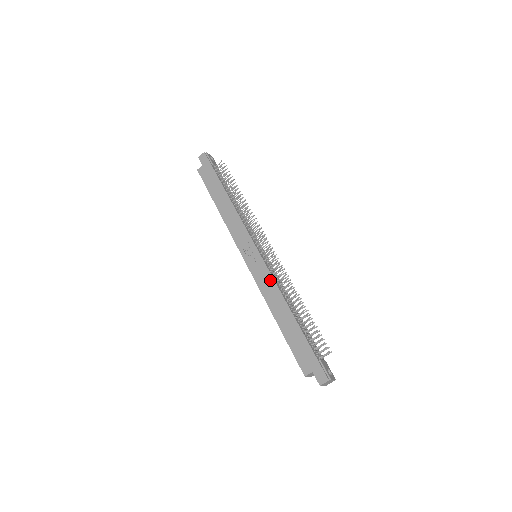
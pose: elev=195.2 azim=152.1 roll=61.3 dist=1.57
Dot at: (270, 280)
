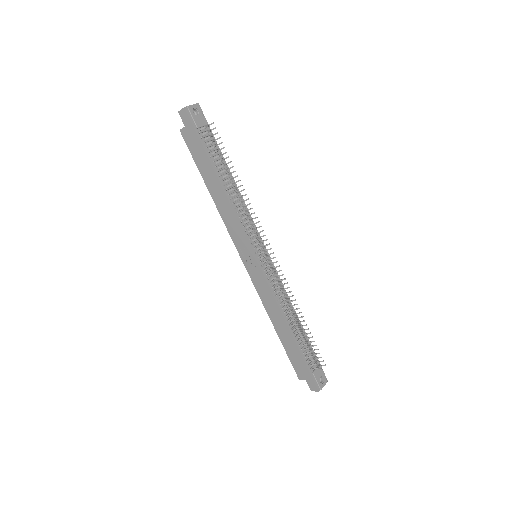
Dot at: (269, 293)
